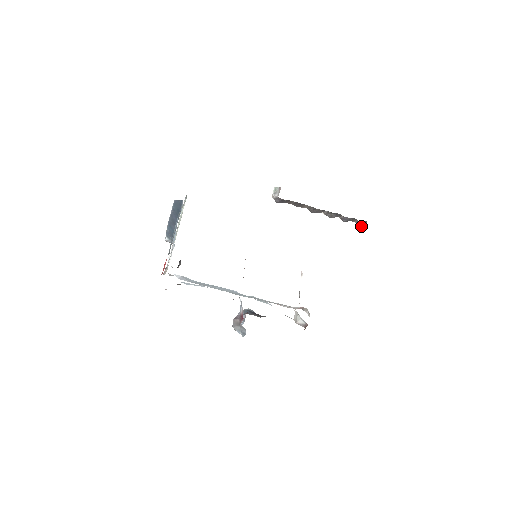
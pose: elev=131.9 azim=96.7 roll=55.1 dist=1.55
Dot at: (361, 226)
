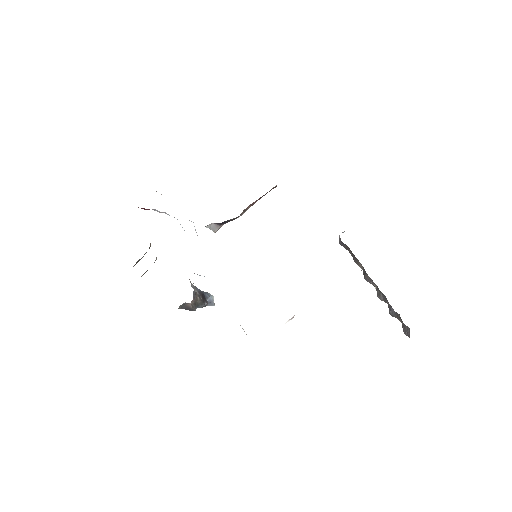
Dot at: (406, 335)
